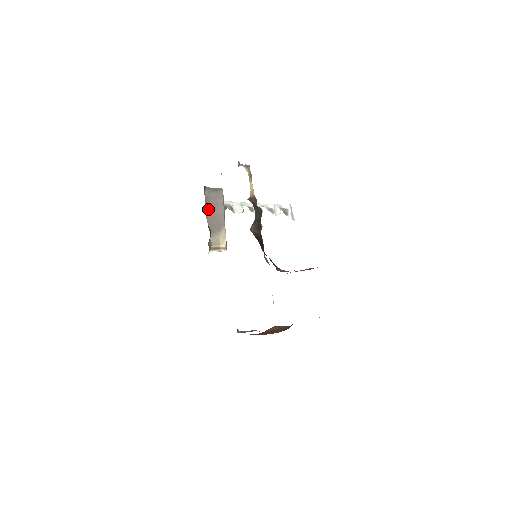
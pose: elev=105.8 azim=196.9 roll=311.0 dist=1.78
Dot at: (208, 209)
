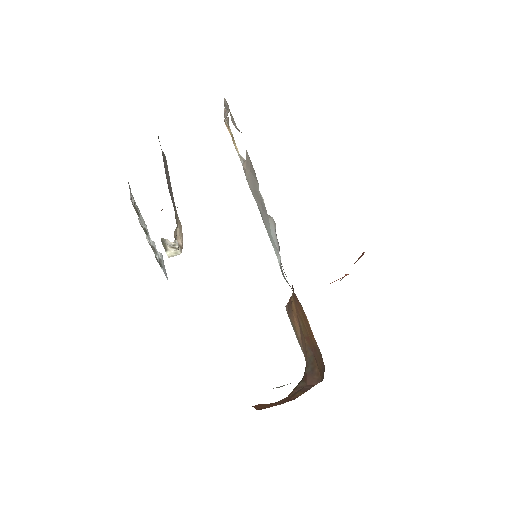
Dot at: (164, 167)
